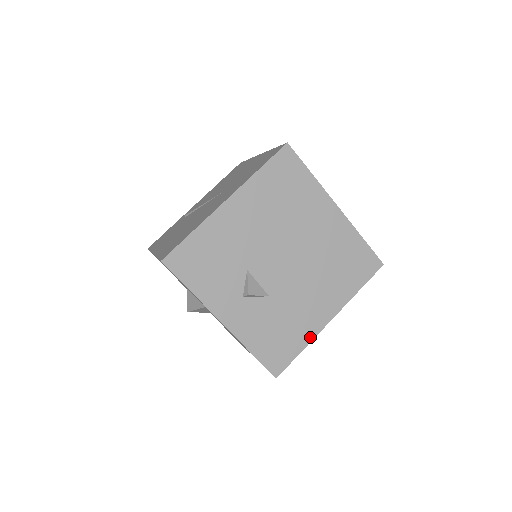
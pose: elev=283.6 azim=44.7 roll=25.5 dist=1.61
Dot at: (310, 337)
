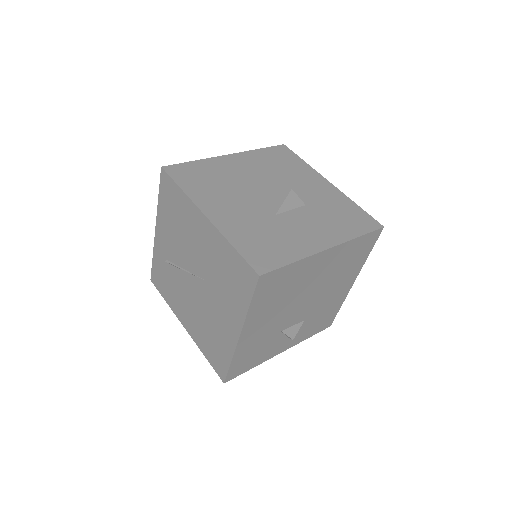
Dot at: (343, 299)
